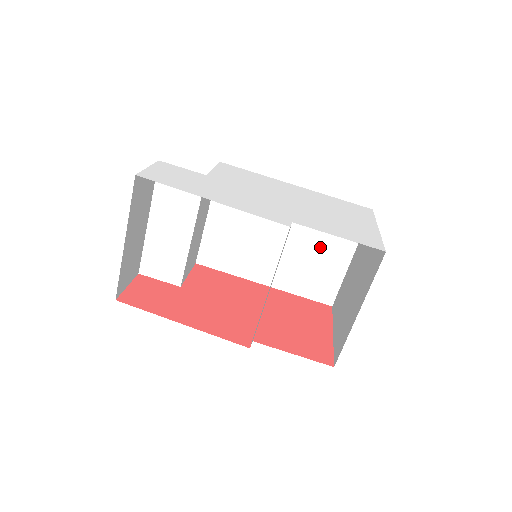
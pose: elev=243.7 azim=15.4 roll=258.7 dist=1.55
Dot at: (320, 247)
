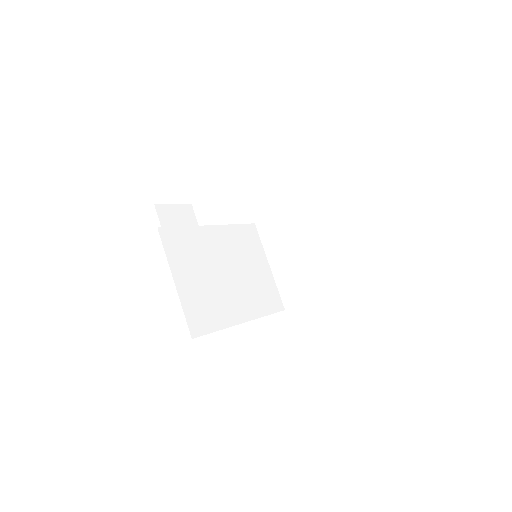
Dot at: (251, 266)
